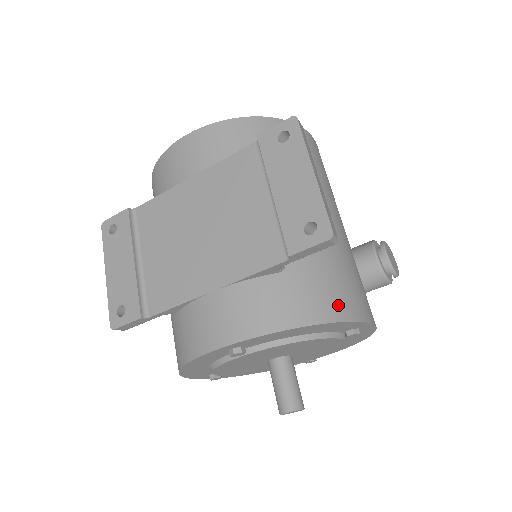
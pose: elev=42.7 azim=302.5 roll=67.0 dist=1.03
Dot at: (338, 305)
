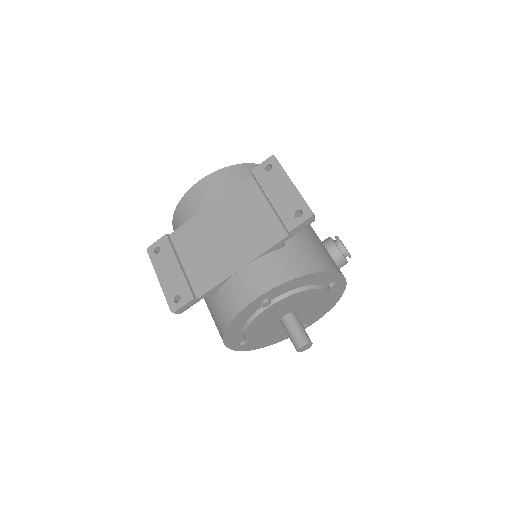
Dot at: (322, 263)
